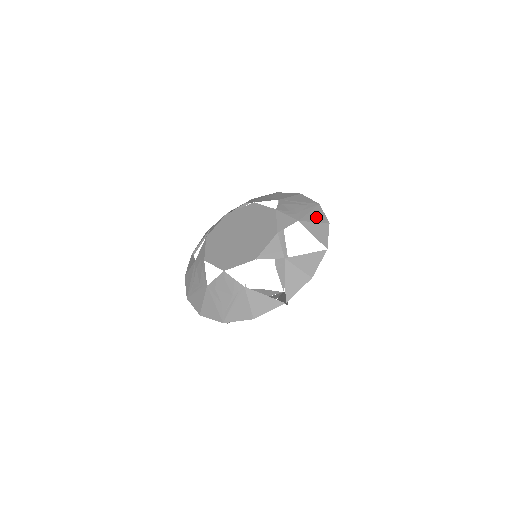
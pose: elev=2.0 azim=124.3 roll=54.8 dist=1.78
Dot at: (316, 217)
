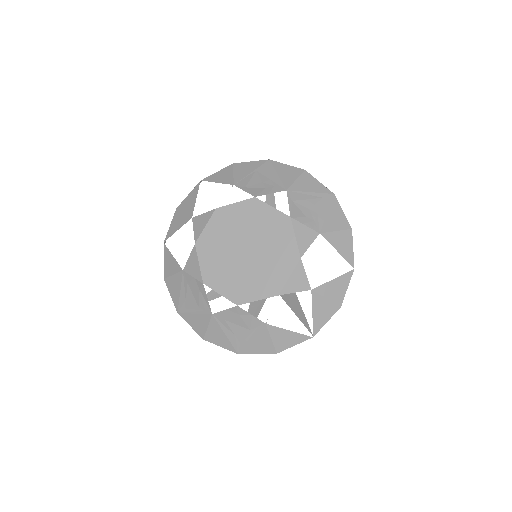
Dot at: (336, 221)
